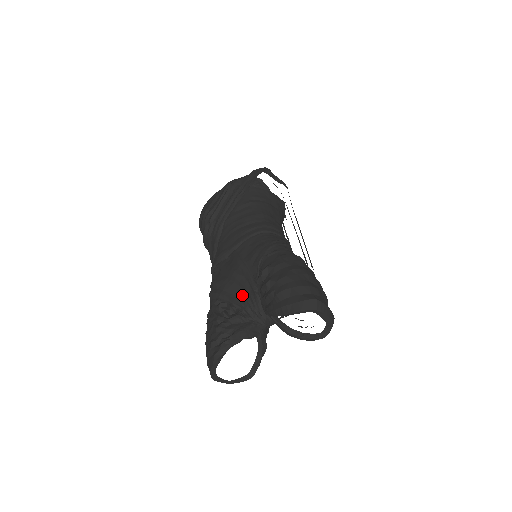
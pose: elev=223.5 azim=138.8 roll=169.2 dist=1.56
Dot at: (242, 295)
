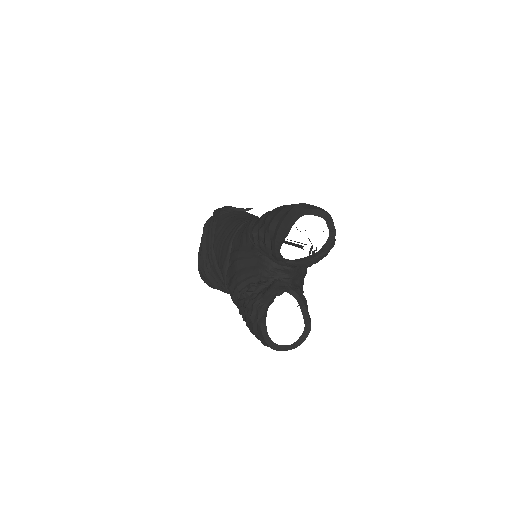
Dot at: (253, 269)
